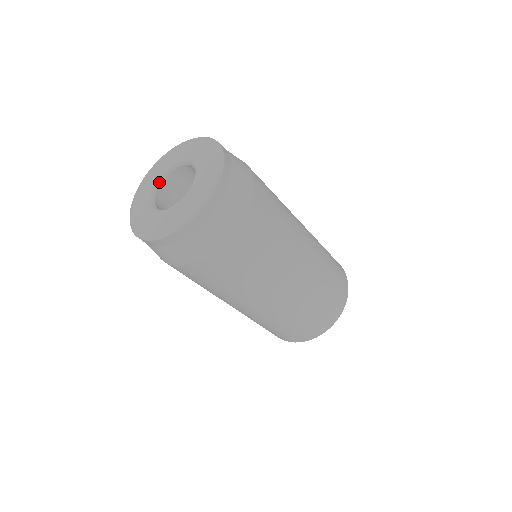
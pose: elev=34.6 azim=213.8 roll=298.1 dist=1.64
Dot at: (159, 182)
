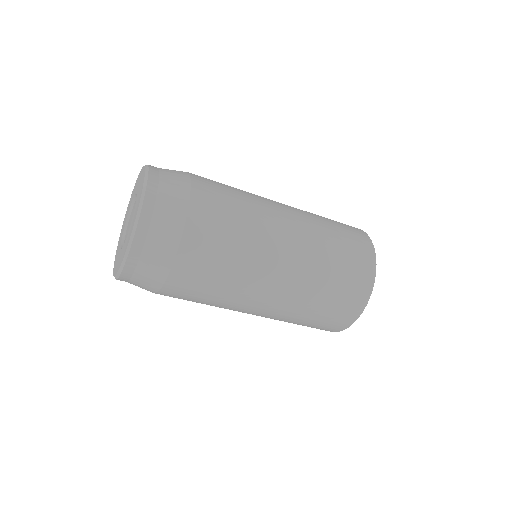
Dot at: (123, 237)
